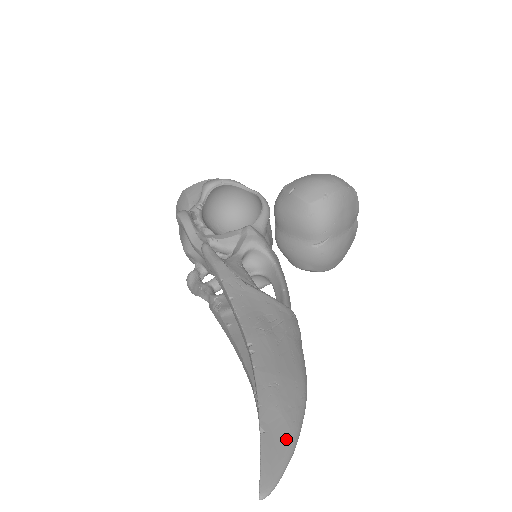
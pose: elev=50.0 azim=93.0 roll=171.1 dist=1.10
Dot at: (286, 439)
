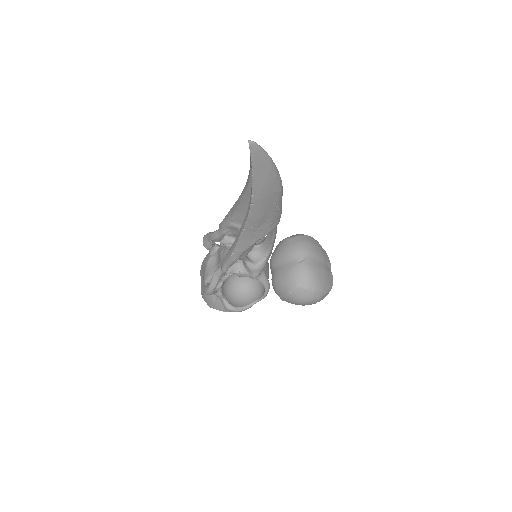
Dot at: occluded
